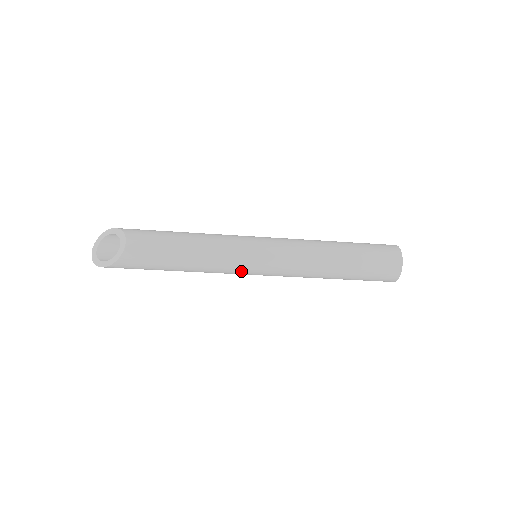
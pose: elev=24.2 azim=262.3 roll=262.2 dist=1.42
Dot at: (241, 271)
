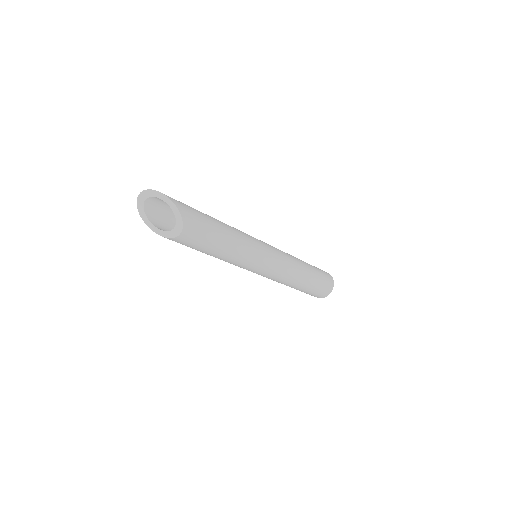
Dot at: occluded
